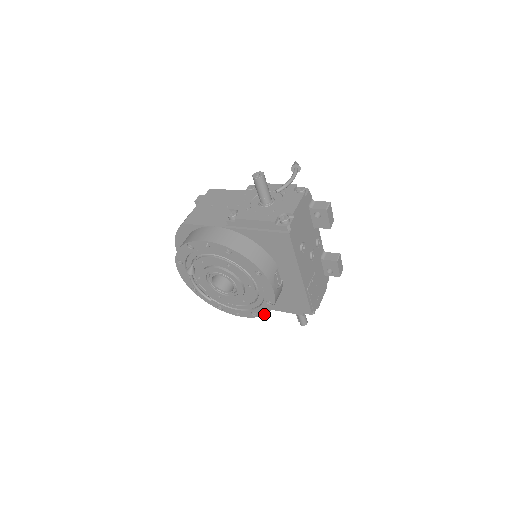
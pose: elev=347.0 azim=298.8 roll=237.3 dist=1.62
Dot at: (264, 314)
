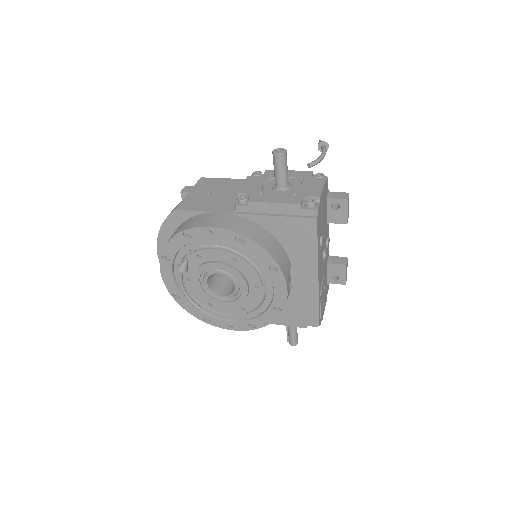
Dot at: (266, 324)
